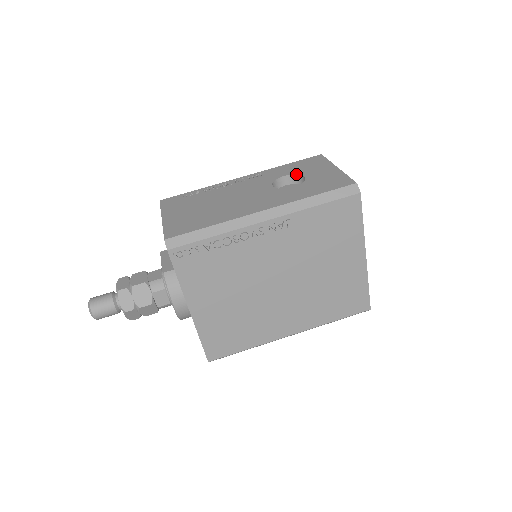
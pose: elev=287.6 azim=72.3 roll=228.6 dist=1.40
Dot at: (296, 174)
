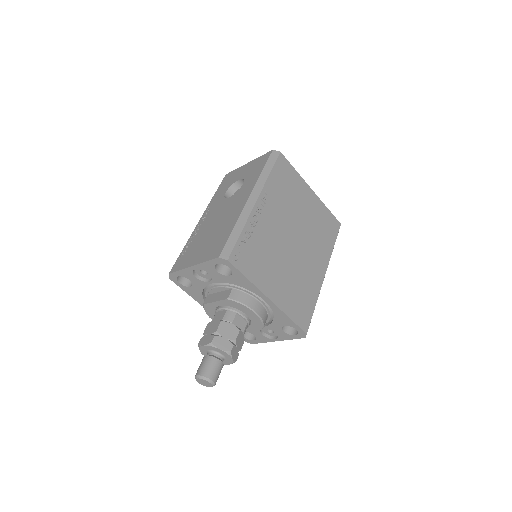
Dot at: (231, 185)
